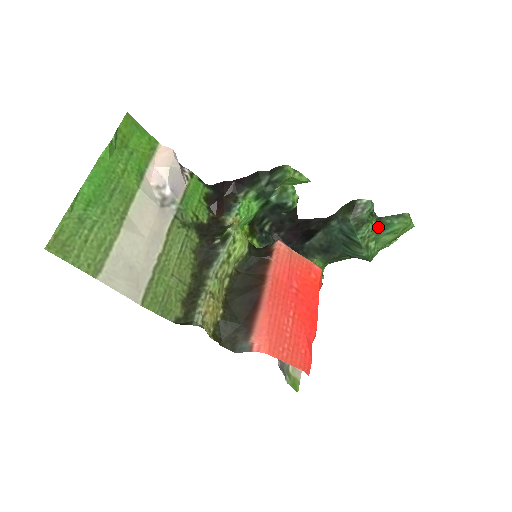
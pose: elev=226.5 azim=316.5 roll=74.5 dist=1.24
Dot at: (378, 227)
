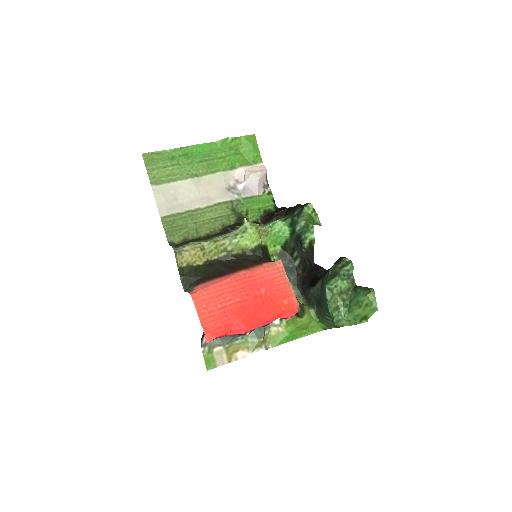
Dot at: (352, 293)
